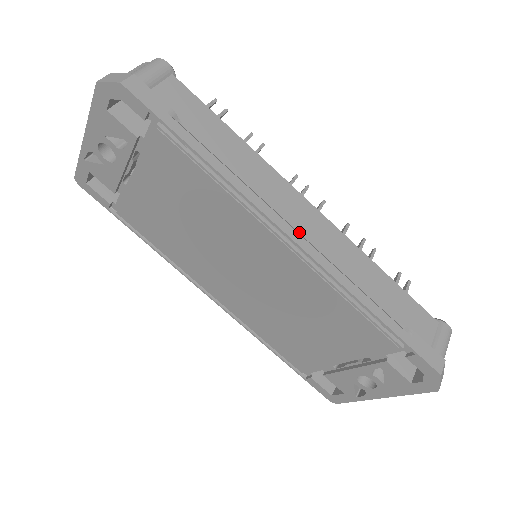
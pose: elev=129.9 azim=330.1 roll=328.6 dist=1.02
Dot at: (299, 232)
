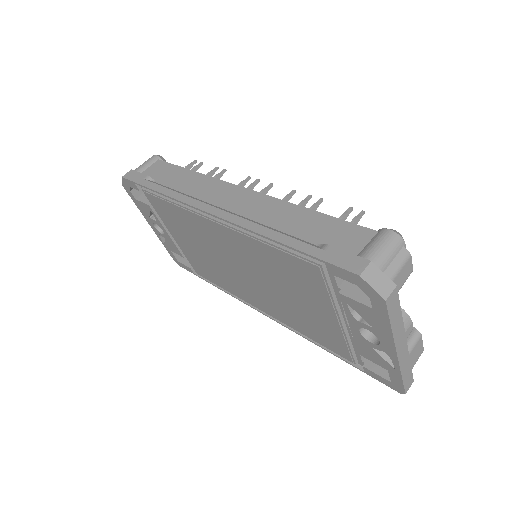
Dot at: (224, 209)
